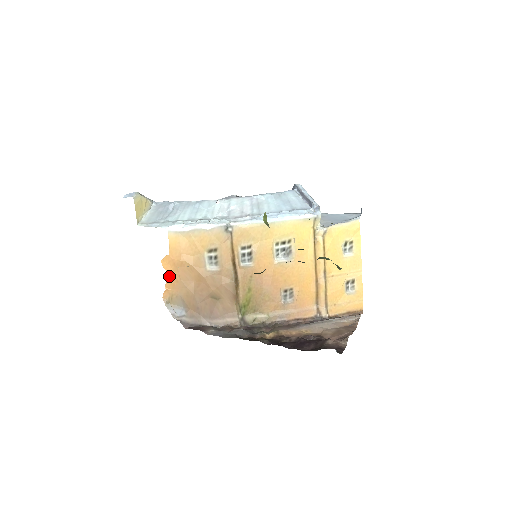
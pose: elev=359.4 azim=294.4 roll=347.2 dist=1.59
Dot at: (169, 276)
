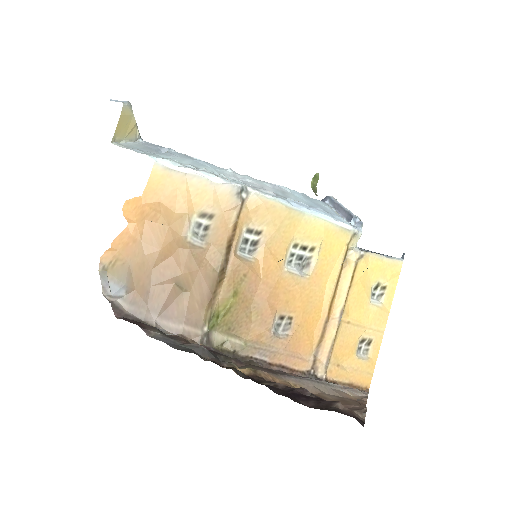
Dot at: (126, 228)
